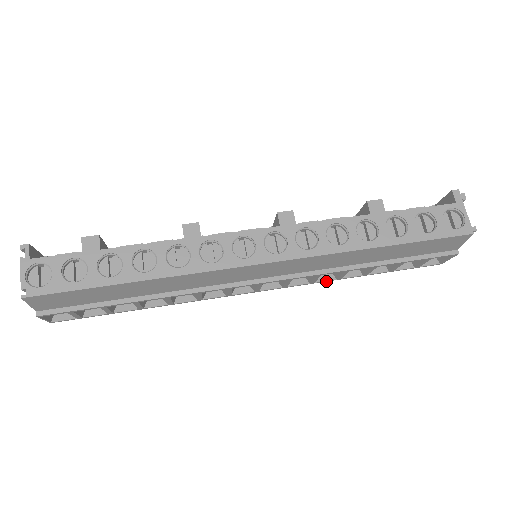
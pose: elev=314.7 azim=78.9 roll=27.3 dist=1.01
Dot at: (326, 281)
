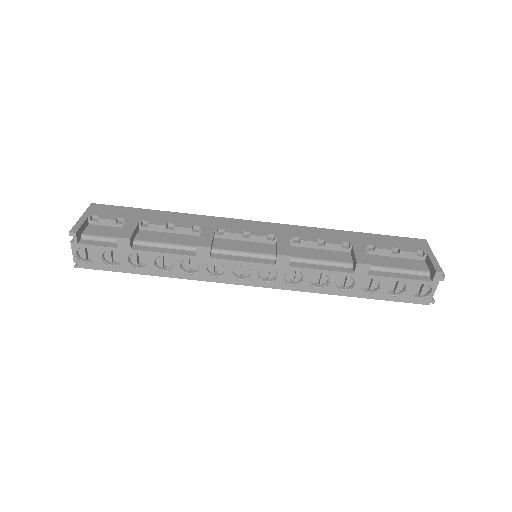
Dot at: occluded
